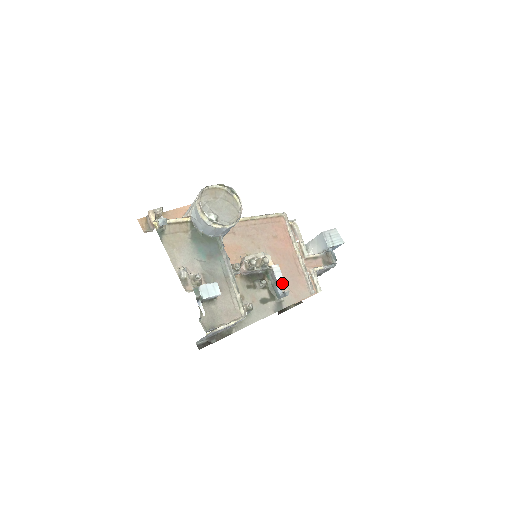
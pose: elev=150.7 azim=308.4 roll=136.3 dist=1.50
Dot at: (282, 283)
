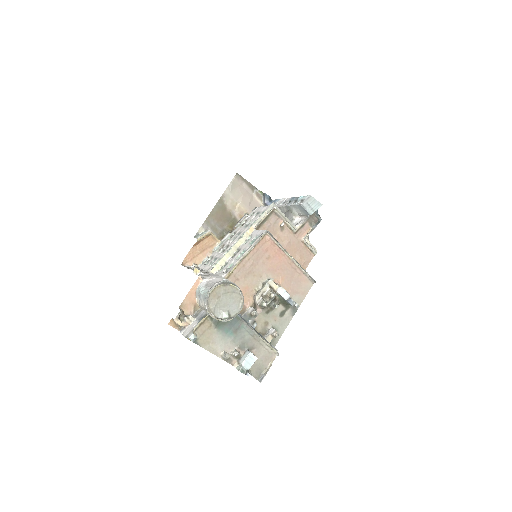
Dot at: (289, 291)
